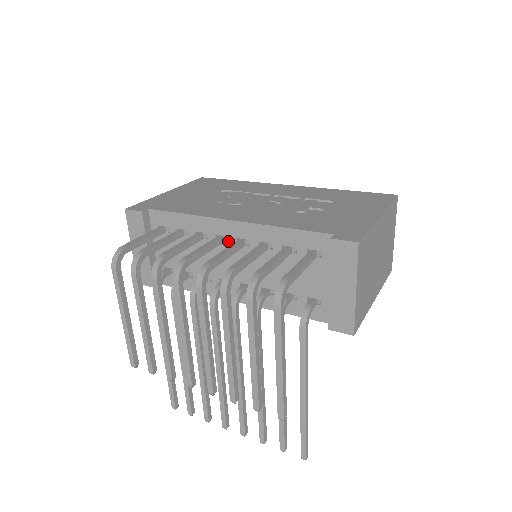
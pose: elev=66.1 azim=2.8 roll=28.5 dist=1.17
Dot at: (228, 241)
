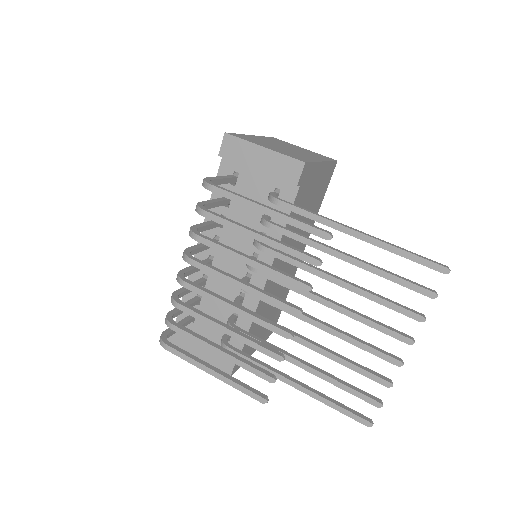
Dot at: (213, 256)
